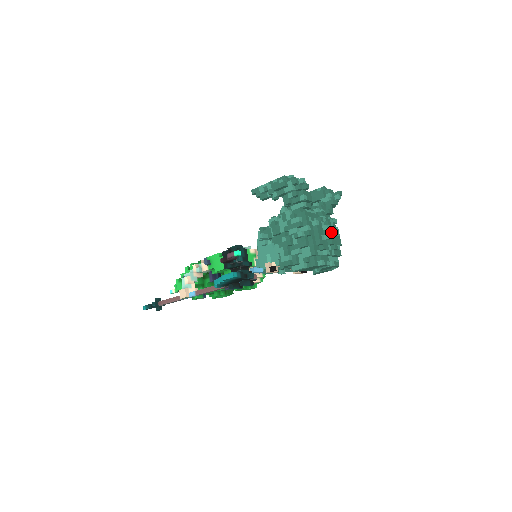
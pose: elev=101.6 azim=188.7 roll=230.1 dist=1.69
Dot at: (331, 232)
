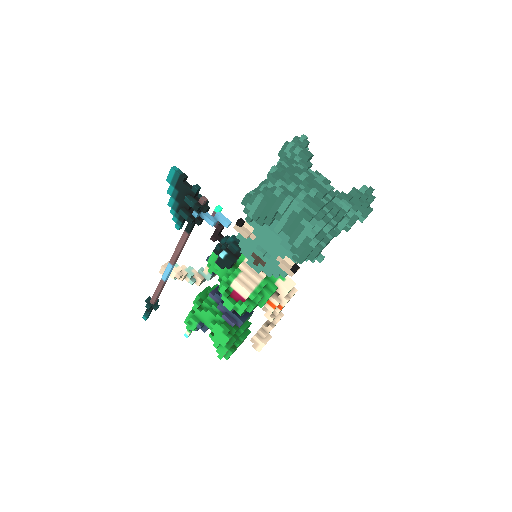
Dot at: (313, 177)
